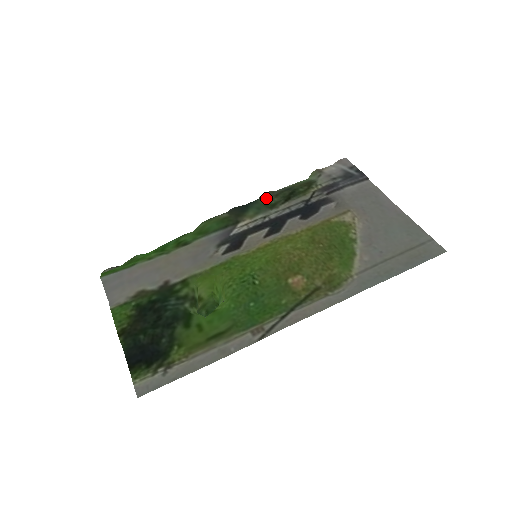
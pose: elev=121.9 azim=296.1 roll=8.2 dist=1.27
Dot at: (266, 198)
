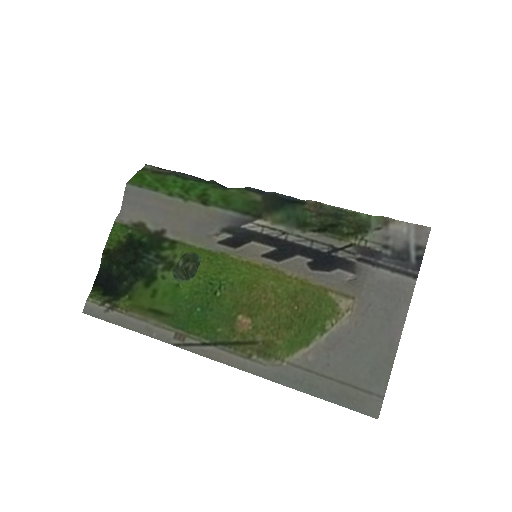
Dot at: (306, 210)
